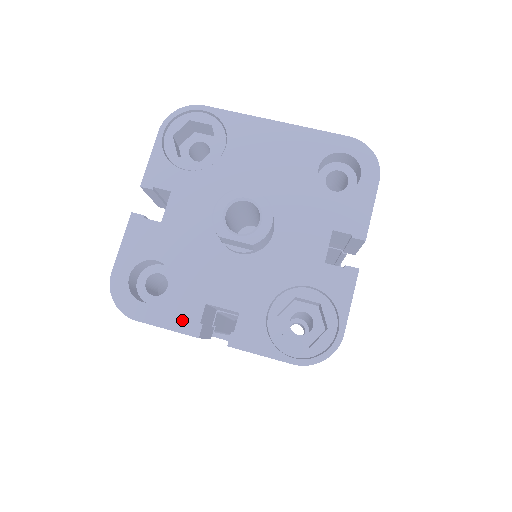
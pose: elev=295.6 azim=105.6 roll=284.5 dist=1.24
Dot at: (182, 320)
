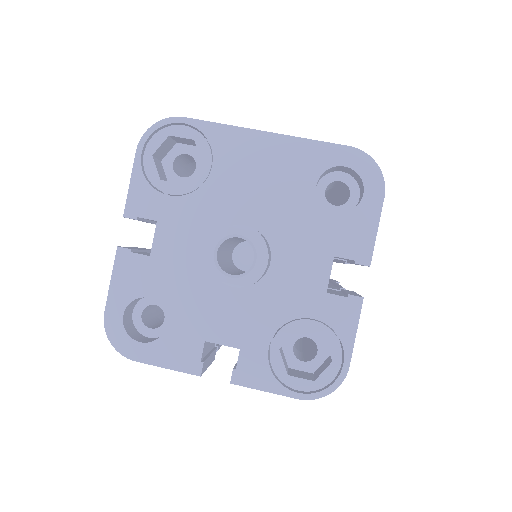
Dot at: (182, 359)
